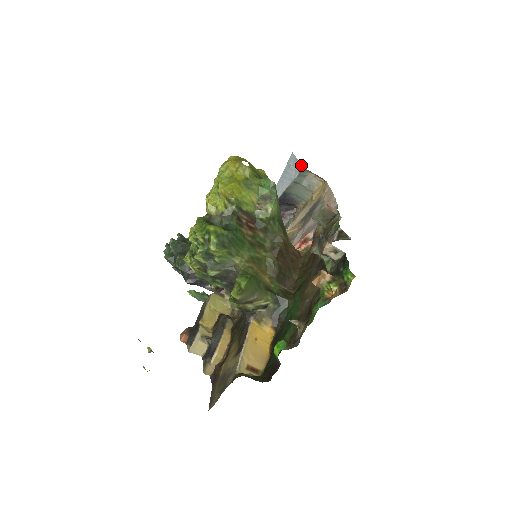
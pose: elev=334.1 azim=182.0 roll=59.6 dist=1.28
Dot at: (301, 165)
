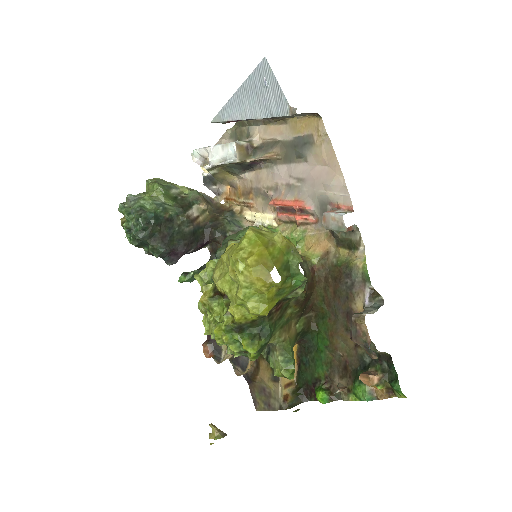
Dot at: (289, 106)
